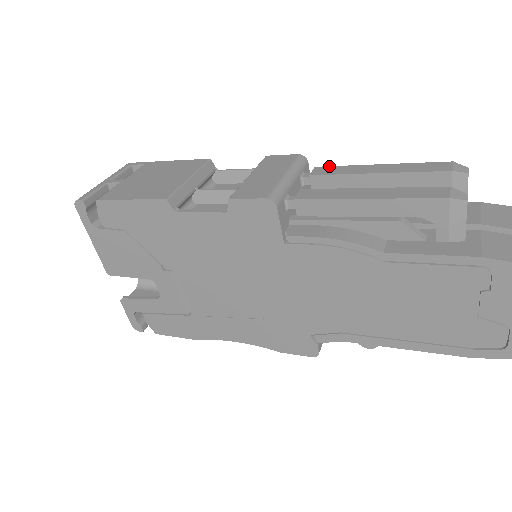
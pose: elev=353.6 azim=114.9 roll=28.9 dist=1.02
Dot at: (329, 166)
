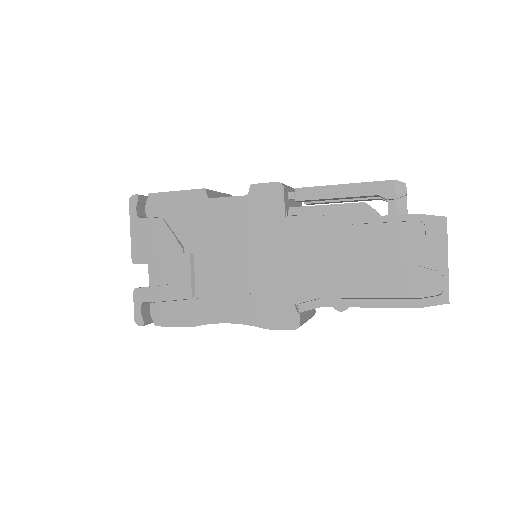
Dot at: occluded
